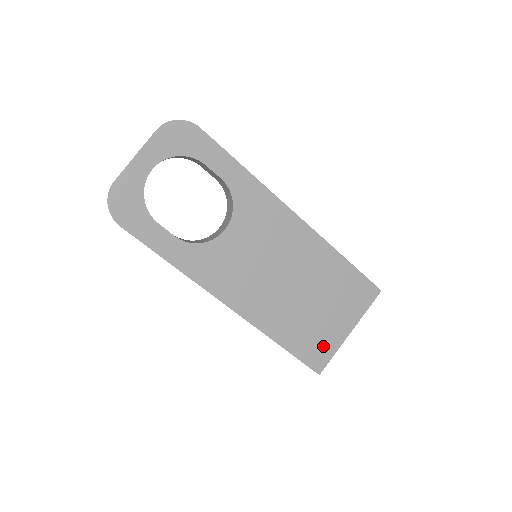
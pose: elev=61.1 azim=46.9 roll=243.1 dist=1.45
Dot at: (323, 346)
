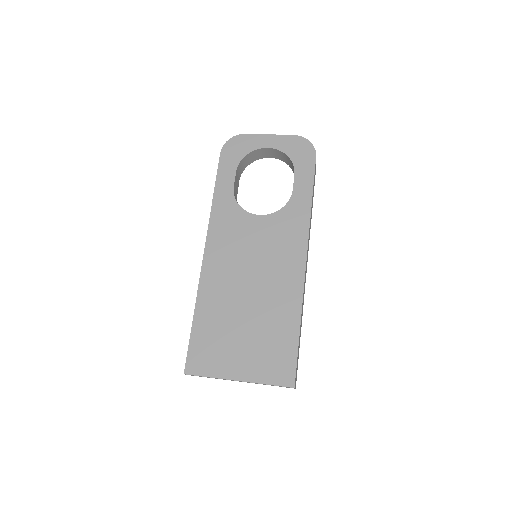
Dot at: (212, 360)
